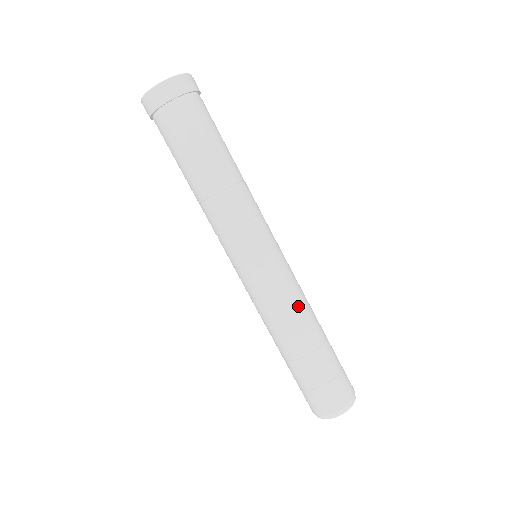
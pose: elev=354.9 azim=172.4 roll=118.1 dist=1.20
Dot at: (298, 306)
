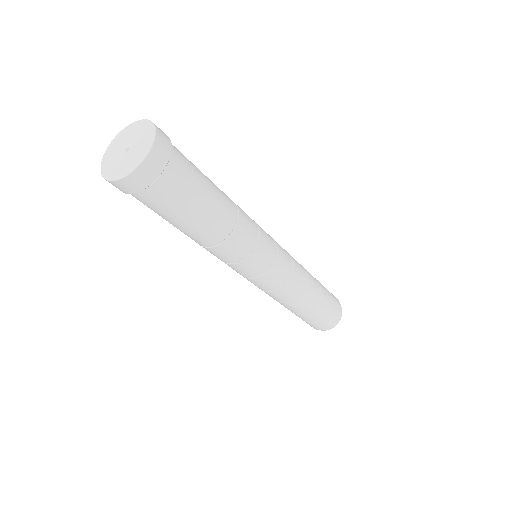
Dot at: (303, 279)
